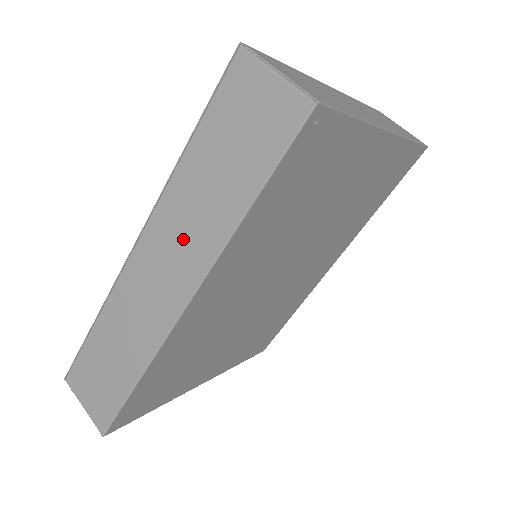
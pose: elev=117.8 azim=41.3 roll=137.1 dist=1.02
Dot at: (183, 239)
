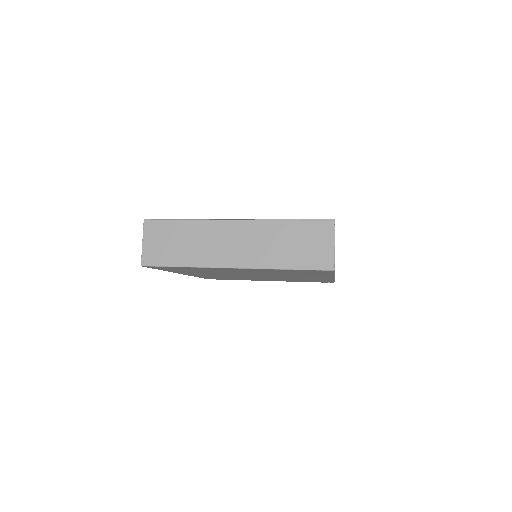
Dot at: occluded
